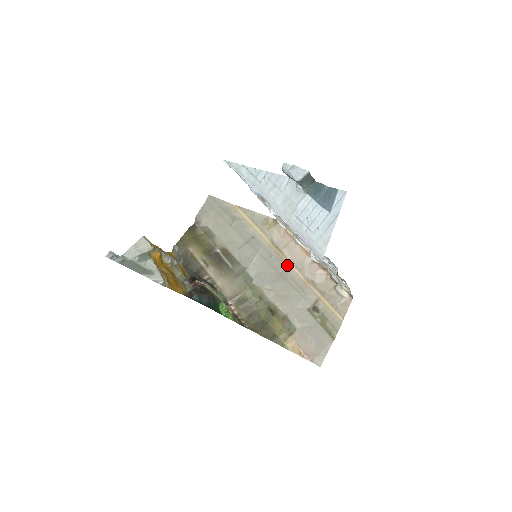
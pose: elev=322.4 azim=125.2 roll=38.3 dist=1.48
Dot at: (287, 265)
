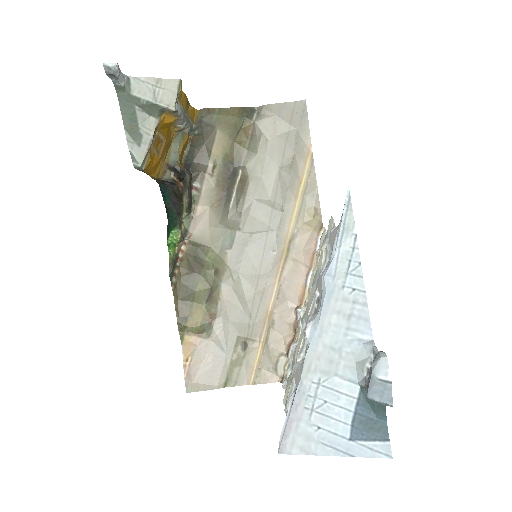
Dot at: (274, 278)
